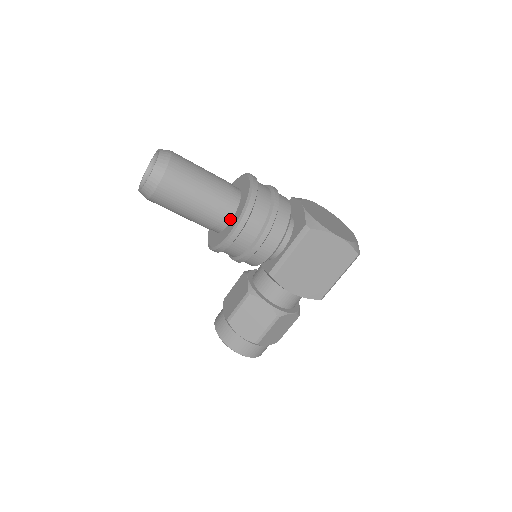
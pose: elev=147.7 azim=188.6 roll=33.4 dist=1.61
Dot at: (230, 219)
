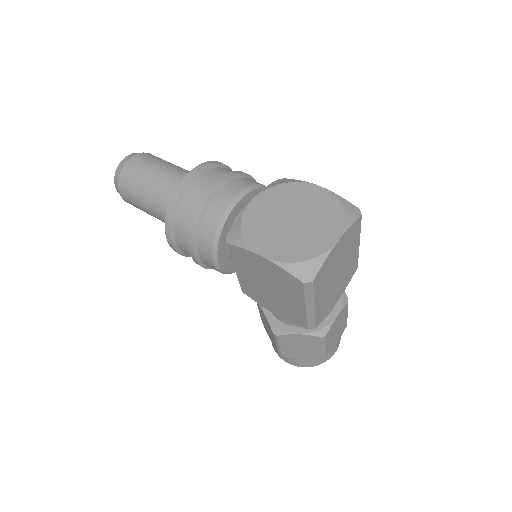
Dot at: occluded
